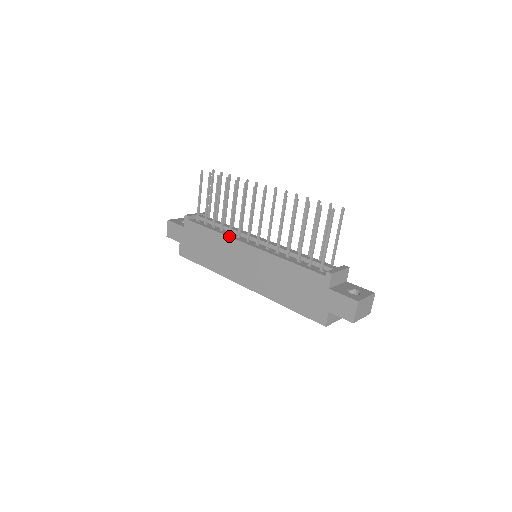
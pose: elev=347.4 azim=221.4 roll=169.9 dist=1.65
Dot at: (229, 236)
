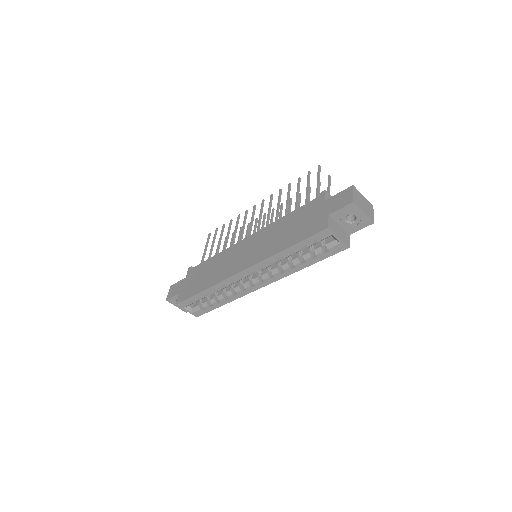
Dot at: (230, 247)
